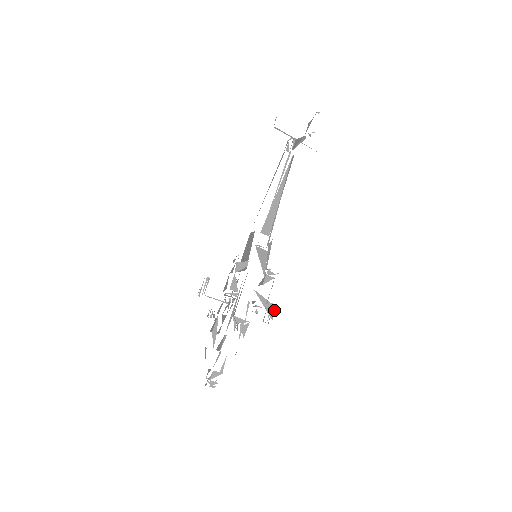
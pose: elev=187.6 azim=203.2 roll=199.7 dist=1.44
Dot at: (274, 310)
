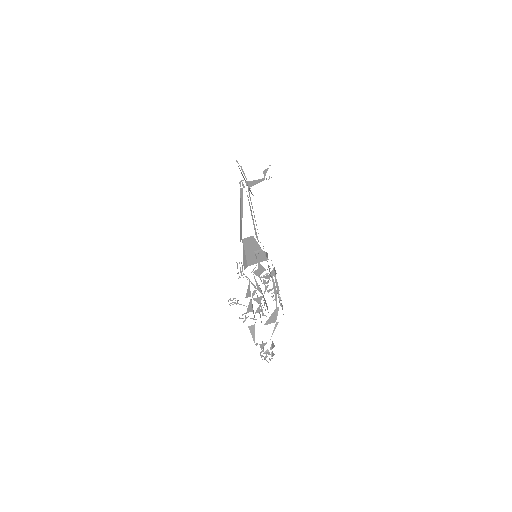
Dot at: (267, 306)
